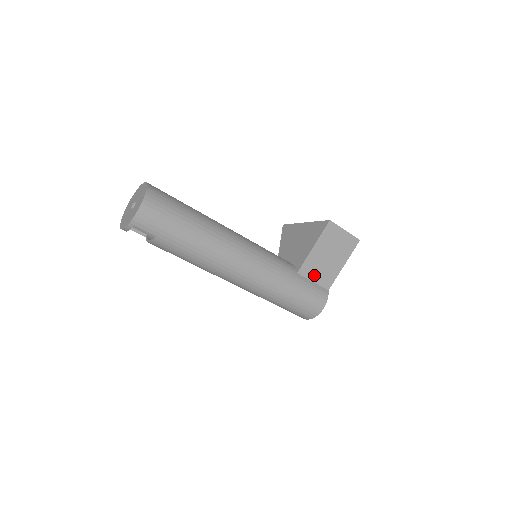
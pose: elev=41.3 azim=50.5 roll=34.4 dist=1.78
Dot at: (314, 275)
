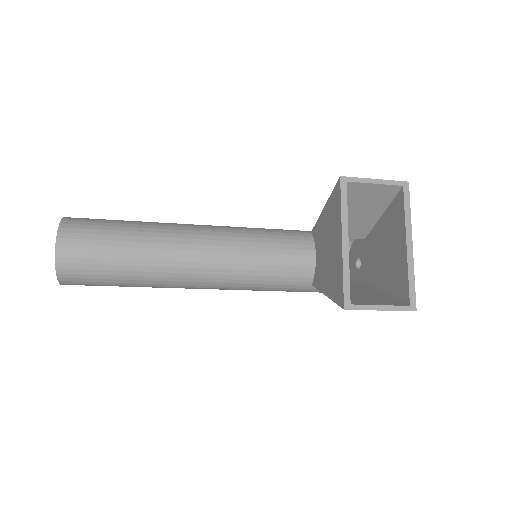
Dot at: occluded
